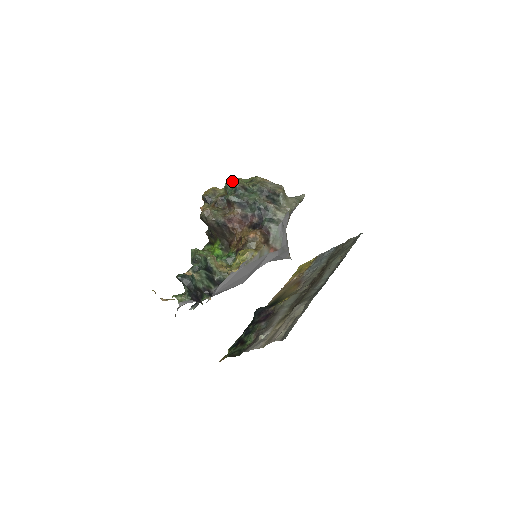
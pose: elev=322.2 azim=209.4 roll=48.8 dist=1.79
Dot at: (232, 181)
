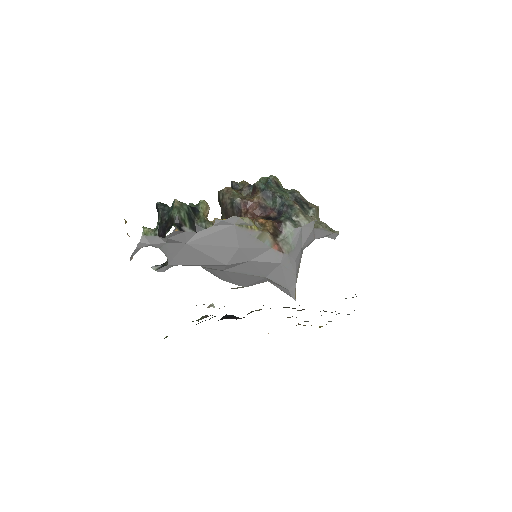
Dot at: (268, 177)
